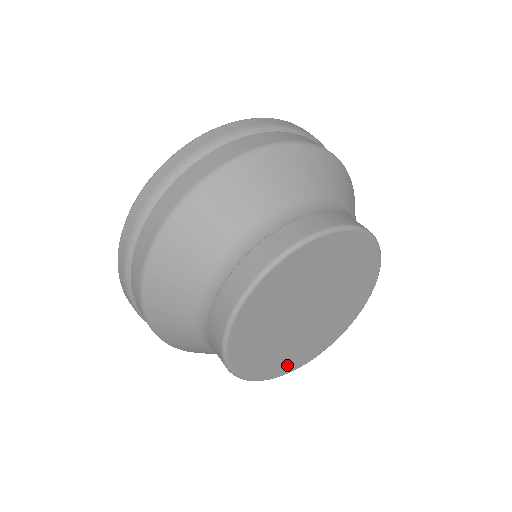
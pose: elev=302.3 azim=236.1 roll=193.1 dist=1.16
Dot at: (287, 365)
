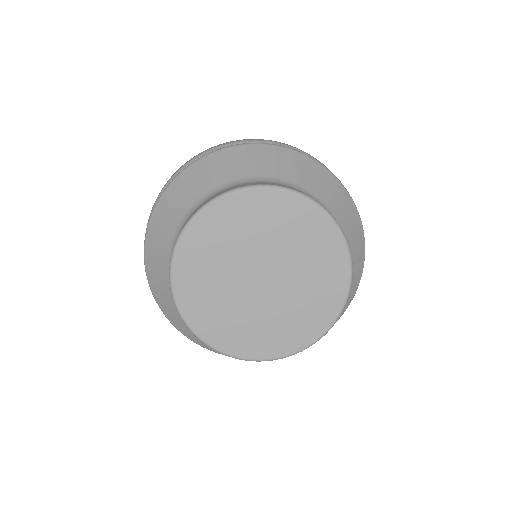
Dot at: (232, 341)
